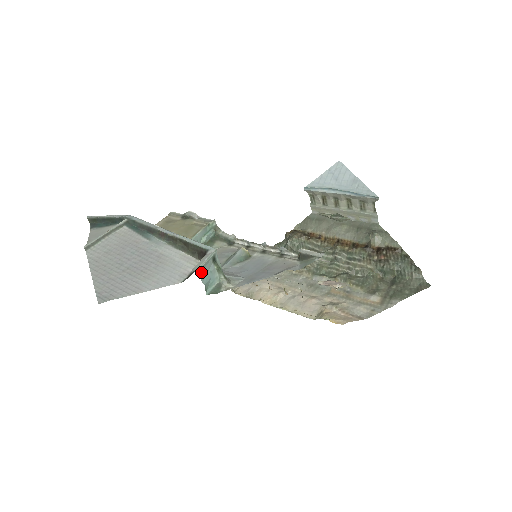
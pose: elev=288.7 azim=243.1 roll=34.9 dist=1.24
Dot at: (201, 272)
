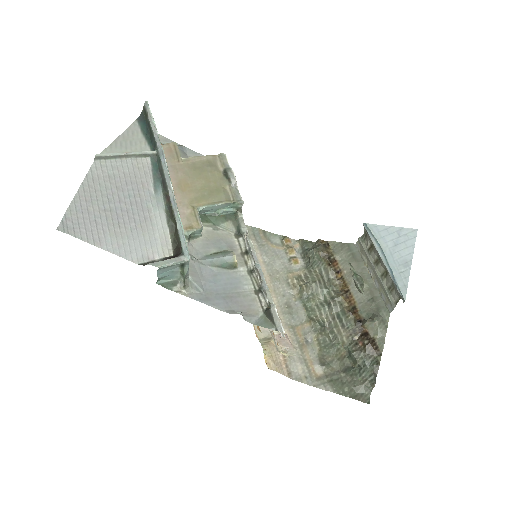
Dot at: (160, 269)
